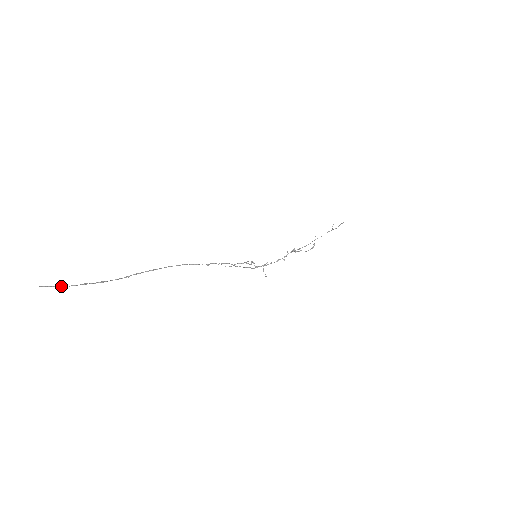
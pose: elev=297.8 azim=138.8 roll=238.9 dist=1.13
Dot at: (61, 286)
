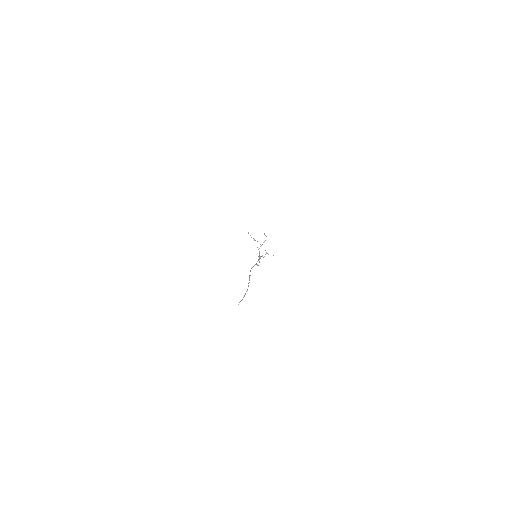
Dot at: occluded
